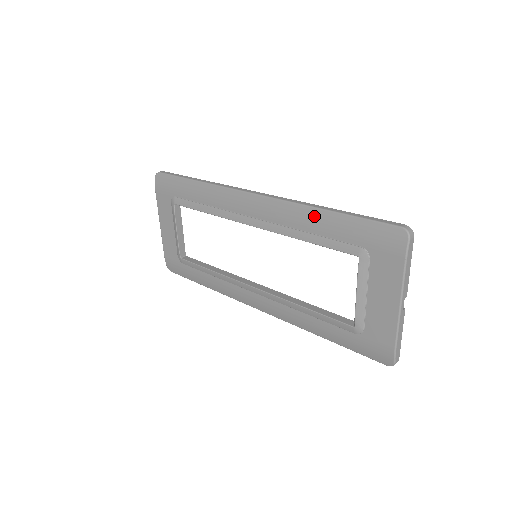
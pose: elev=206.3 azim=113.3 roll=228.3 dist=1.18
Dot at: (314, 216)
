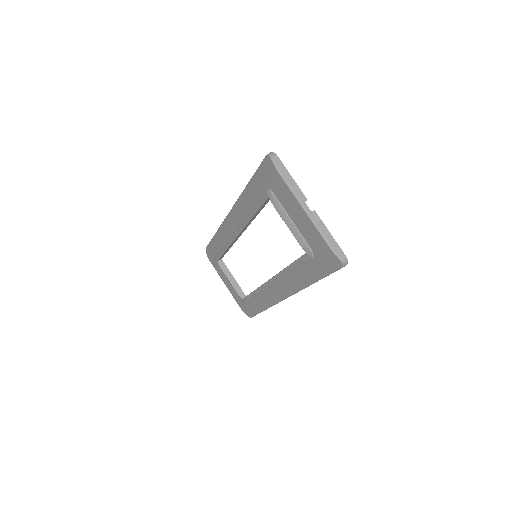
Dot at: (246, 195)
